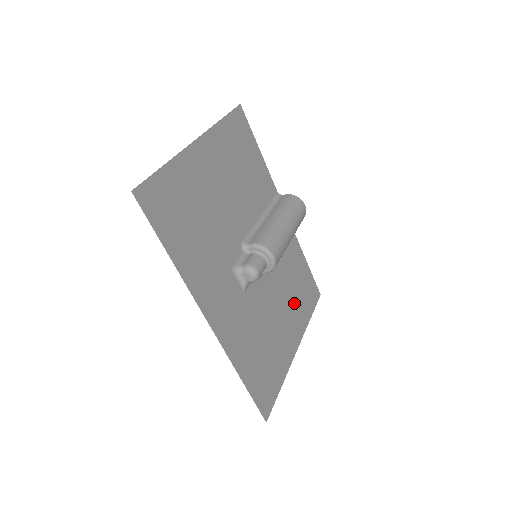
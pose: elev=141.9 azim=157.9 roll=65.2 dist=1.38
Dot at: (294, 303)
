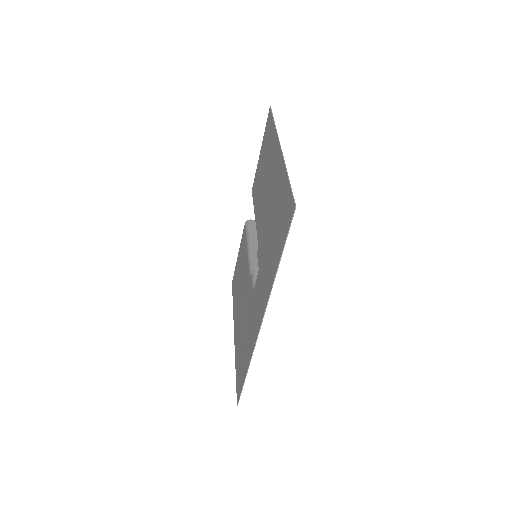
Dot at: occluded
